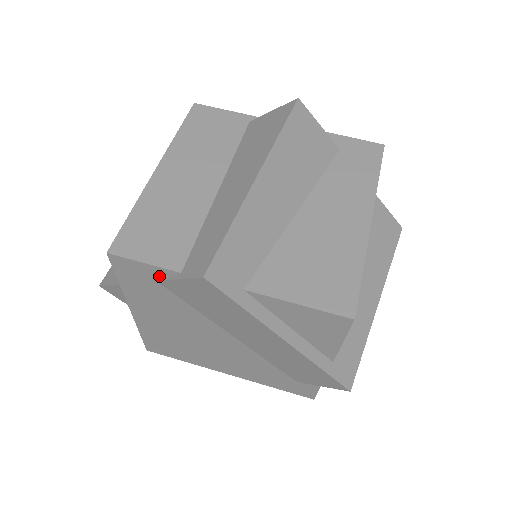
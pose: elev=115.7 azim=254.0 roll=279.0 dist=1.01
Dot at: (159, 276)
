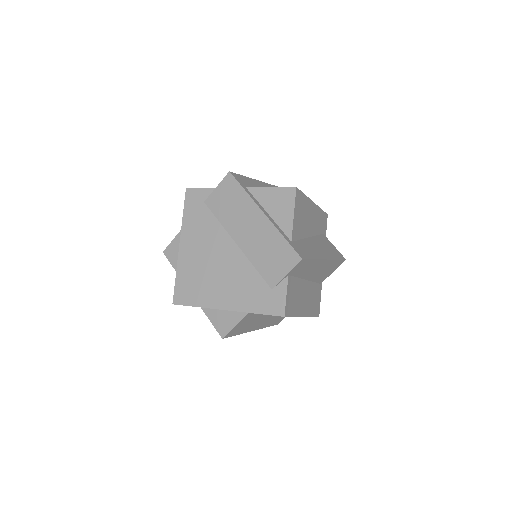
Dot at: (207, 196)
